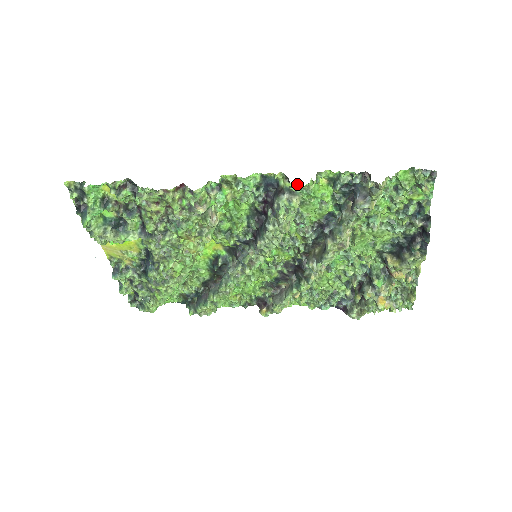
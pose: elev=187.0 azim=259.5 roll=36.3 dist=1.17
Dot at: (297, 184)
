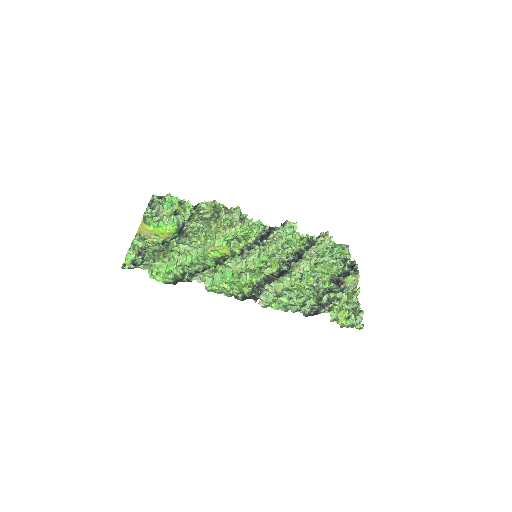
Dot at: occluded
